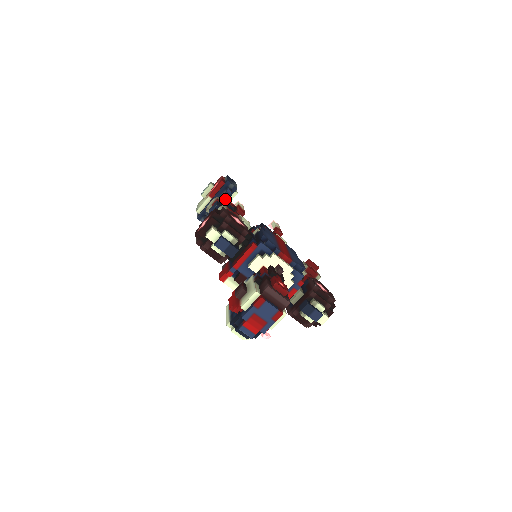
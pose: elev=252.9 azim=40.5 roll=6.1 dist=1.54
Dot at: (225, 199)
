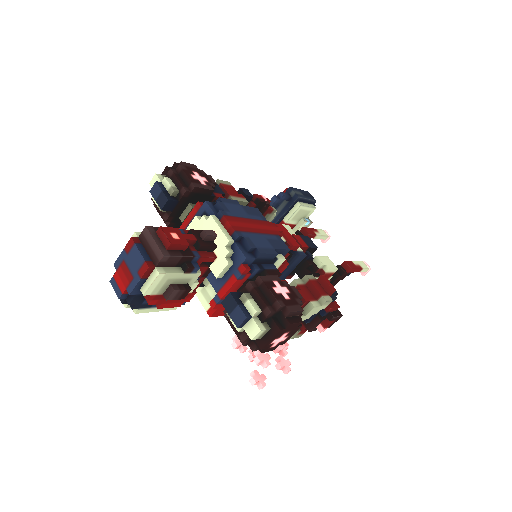
Dot at: (273, 202)
